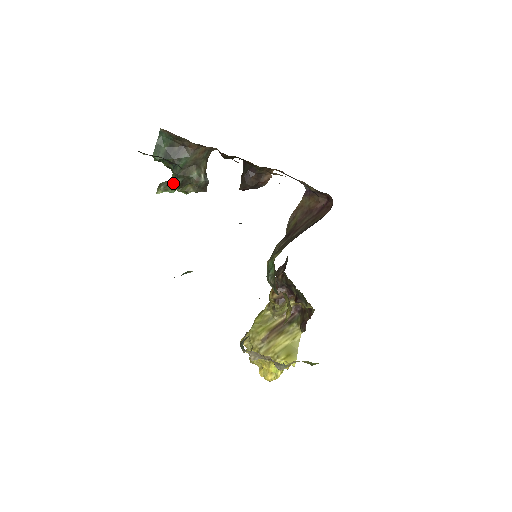
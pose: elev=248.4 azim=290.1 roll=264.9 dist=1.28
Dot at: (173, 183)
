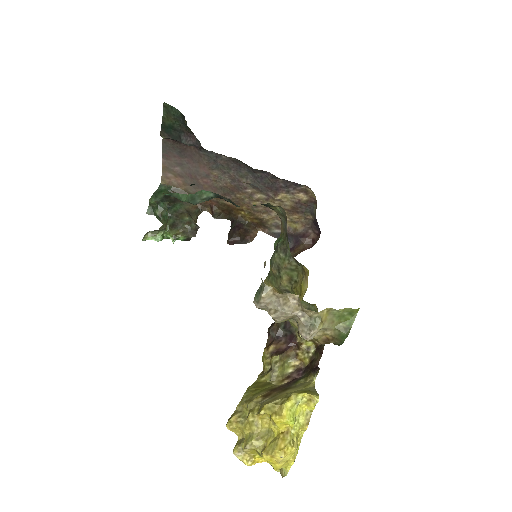
Dot at: (162, 228)
